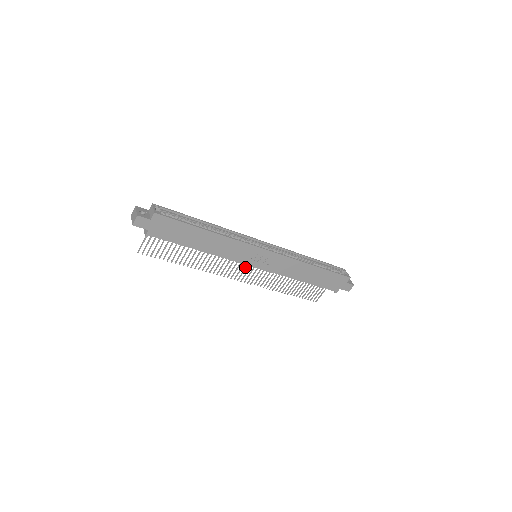
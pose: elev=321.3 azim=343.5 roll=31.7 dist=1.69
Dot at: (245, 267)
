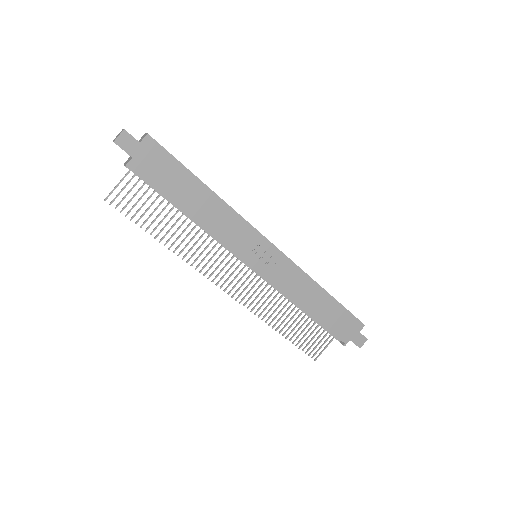
Dot at: occluded
